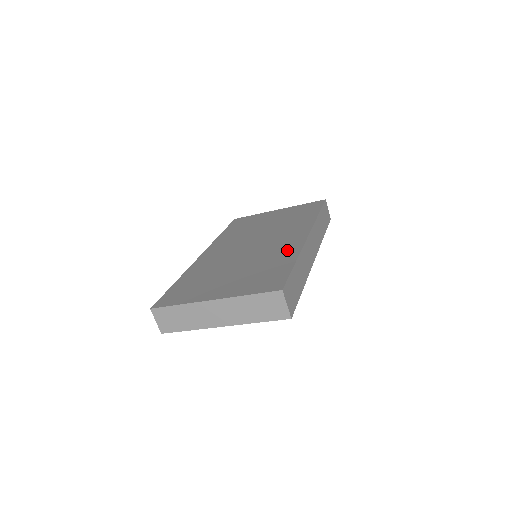
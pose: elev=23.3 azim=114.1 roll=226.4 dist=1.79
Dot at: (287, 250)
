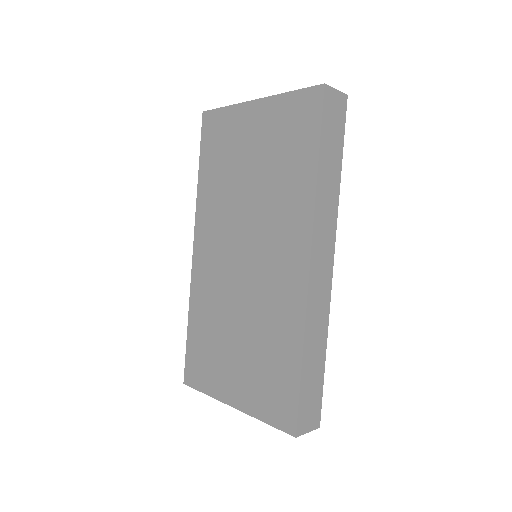
Dot at: (287, 311)
